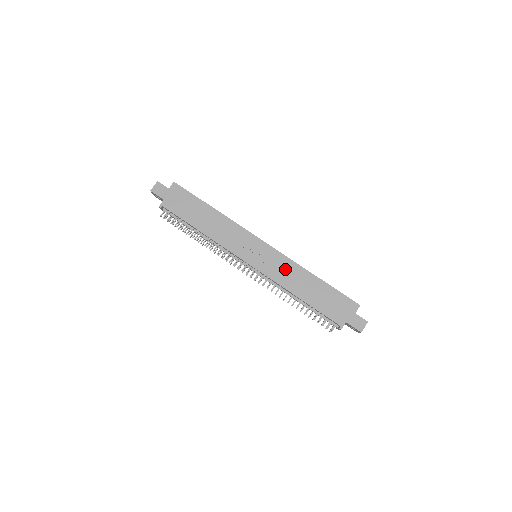
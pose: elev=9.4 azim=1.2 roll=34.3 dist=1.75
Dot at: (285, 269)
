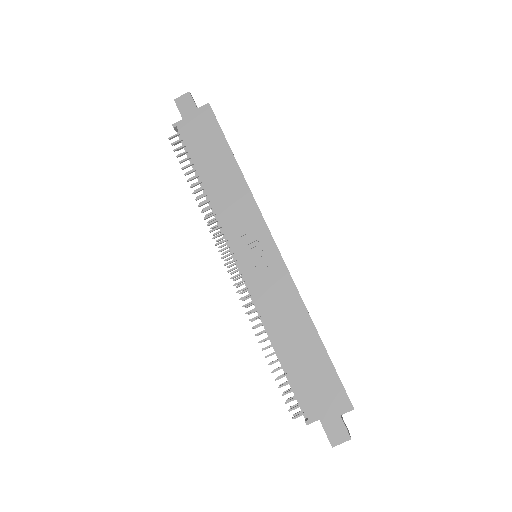
Dot at: (280, 296)
